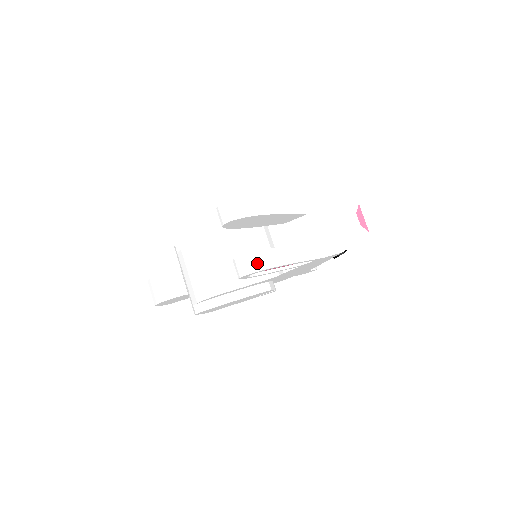
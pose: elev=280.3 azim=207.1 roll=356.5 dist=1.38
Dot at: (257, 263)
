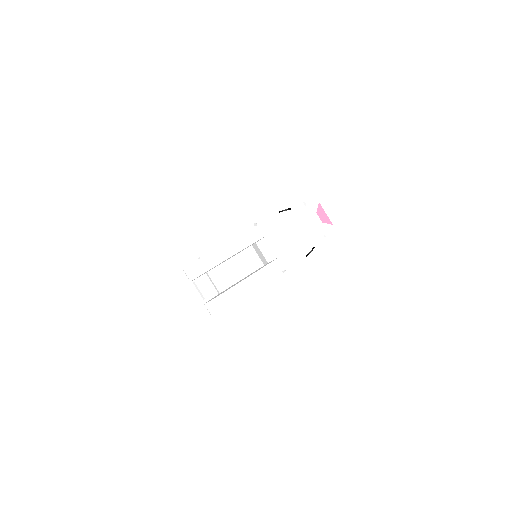
Dot at: (218, 306)
